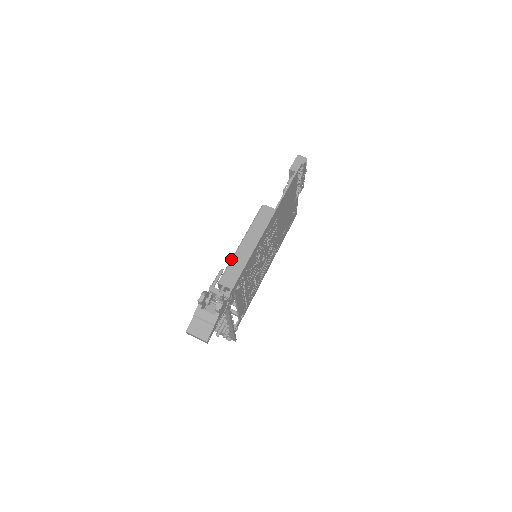
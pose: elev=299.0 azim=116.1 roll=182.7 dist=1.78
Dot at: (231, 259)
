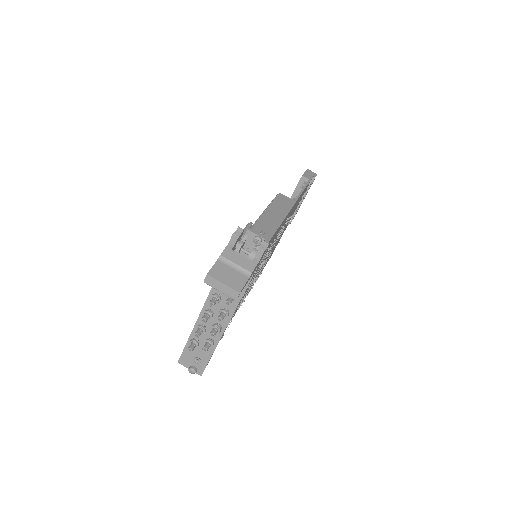
Dot at: (252, 225)
